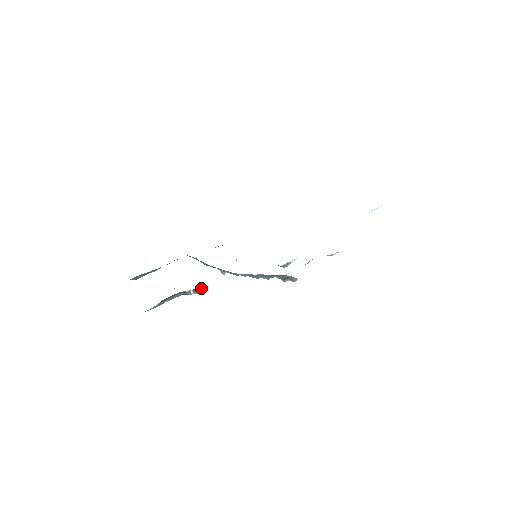
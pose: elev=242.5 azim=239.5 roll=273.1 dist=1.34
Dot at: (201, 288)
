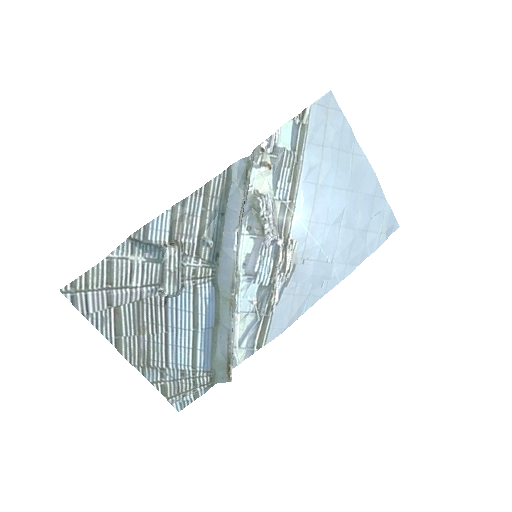
Dot at: (180, 245)
